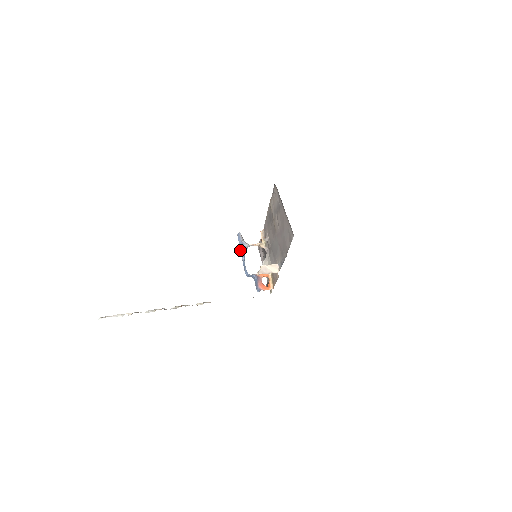
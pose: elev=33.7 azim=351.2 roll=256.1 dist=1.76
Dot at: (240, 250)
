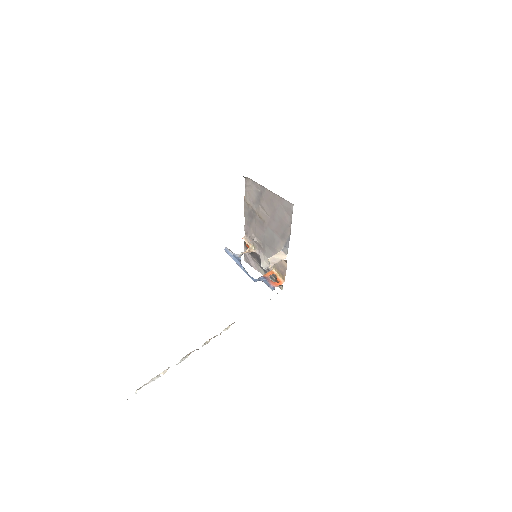
Dot at: occluded
